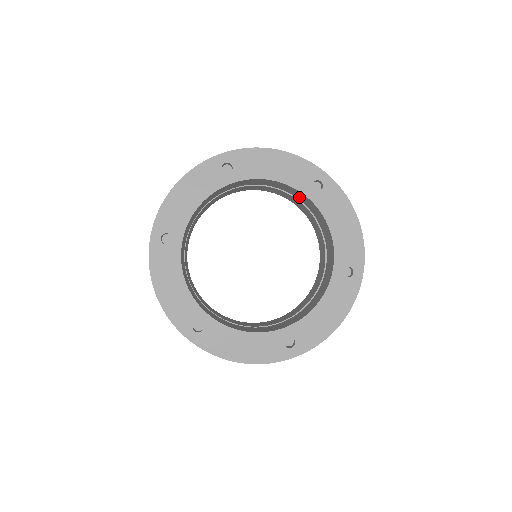
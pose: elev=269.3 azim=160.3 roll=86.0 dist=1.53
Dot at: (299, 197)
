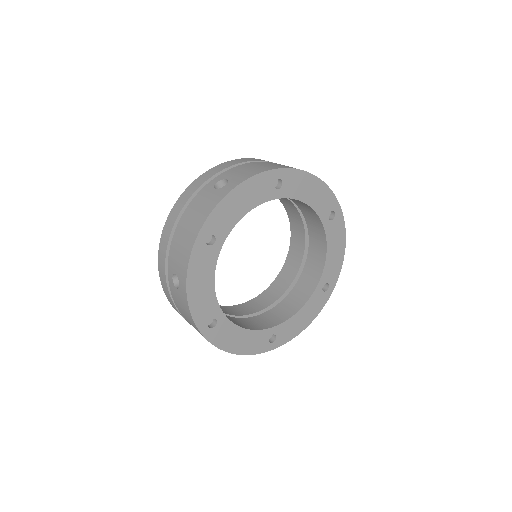
Dot at: (307, 215)
